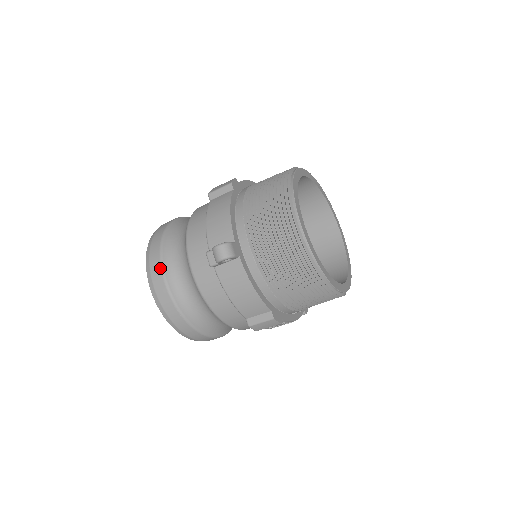
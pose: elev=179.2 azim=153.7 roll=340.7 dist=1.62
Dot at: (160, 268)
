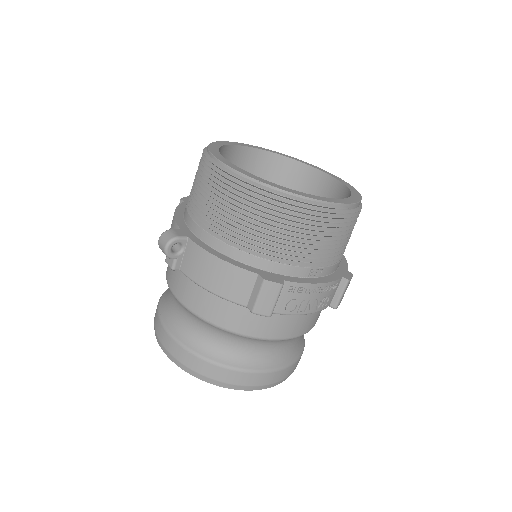
Dot at: (159, 321)
